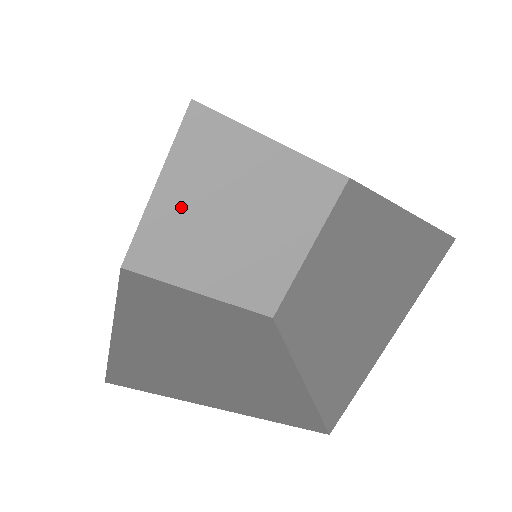
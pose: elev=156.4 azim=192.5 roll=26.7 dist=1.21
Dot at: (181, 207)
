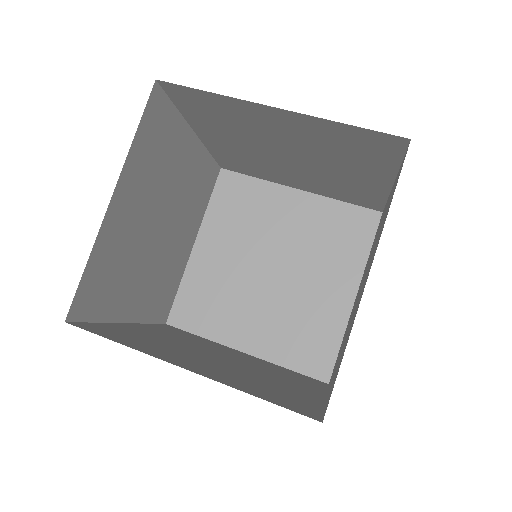
Dot at: (142, 290)
